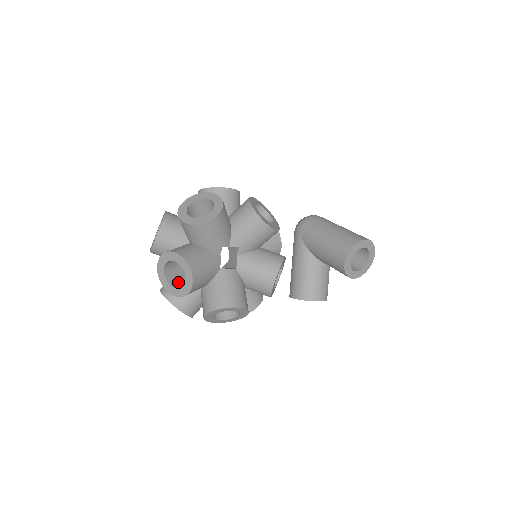
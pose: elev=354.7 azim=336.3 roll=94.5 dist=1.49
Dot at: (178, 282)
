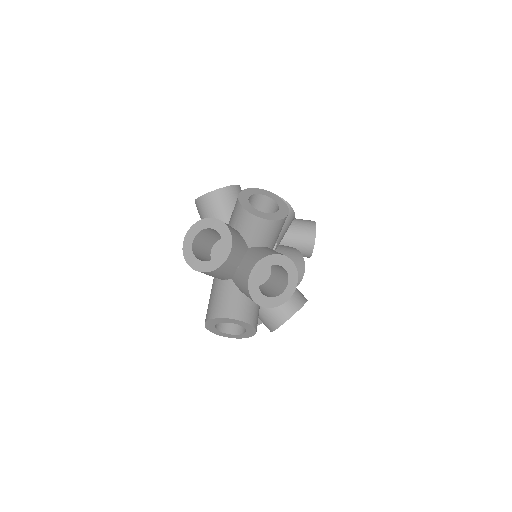
Dot at: (262, 293)
